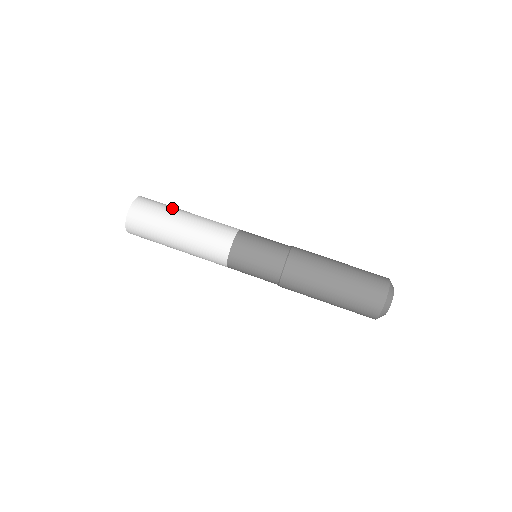
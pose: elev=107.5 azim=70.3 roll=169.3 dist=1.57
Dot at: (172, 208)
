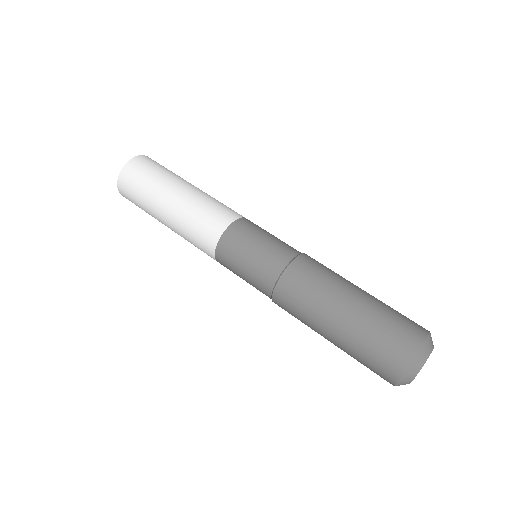
Dot at: (179, 176)
